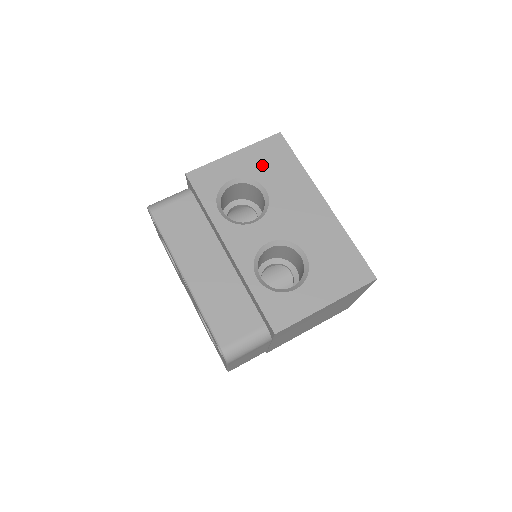
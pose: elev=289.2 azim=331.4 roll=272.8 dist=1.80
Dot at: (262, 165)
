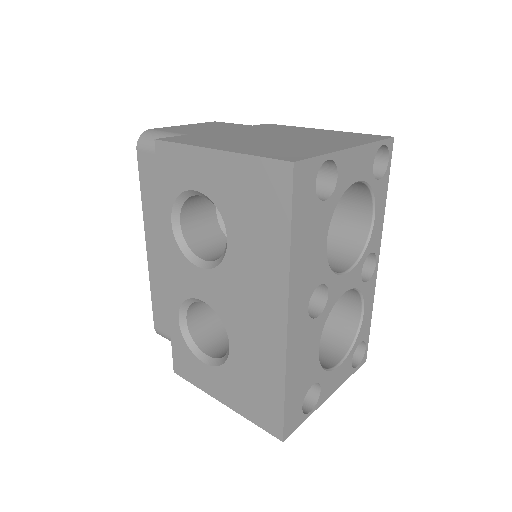
Dot at: (239, 201)
